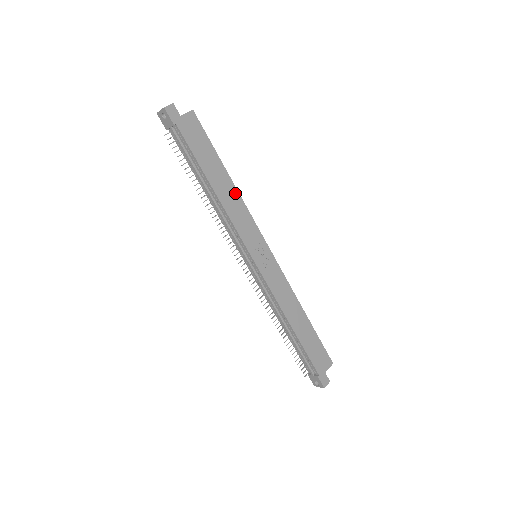
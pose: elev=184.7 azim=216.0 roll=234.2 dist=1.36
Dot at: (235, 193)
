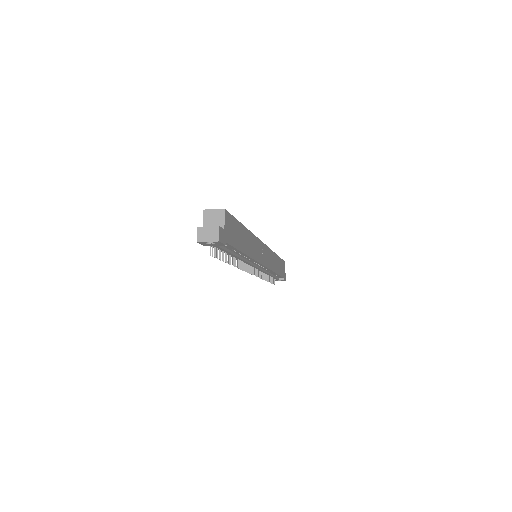
Dot at: (250, 236)
